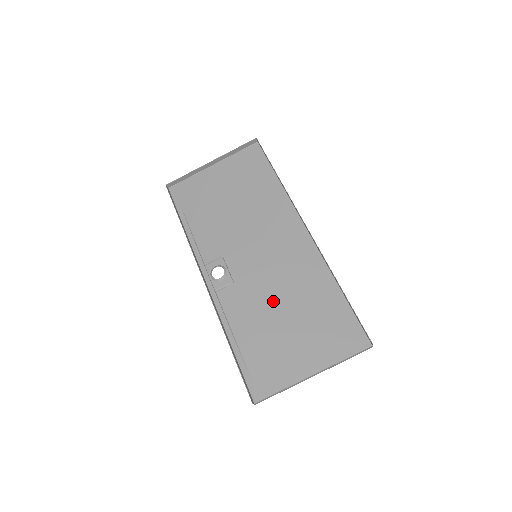
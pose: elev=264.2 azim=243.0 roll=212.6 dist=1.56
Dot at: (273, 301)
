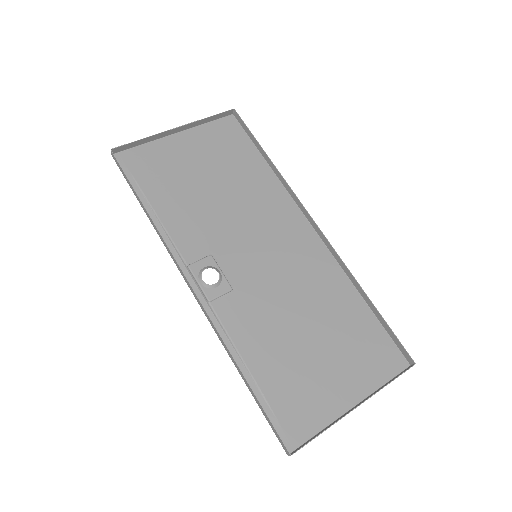
Dot at: (288, 314)
